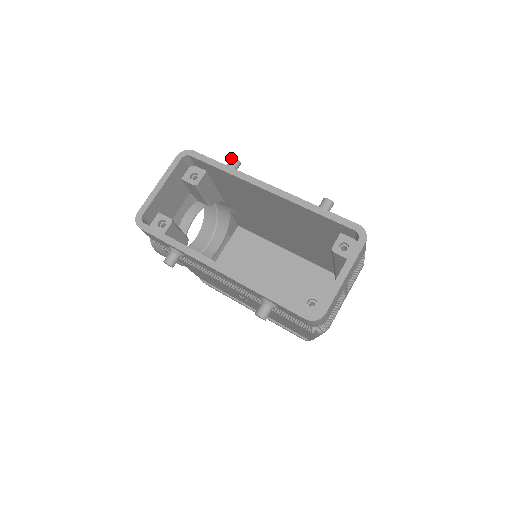
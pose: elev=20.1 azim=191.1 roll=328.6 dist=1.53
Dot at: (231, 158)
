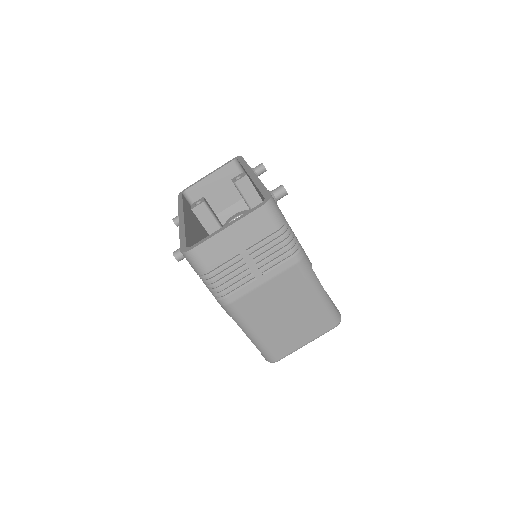
Dot at: occluded
